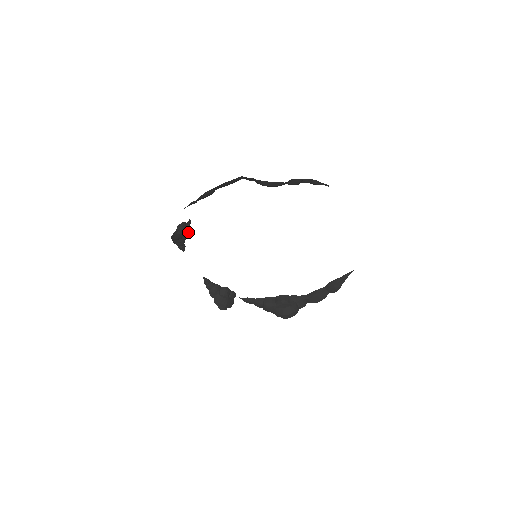
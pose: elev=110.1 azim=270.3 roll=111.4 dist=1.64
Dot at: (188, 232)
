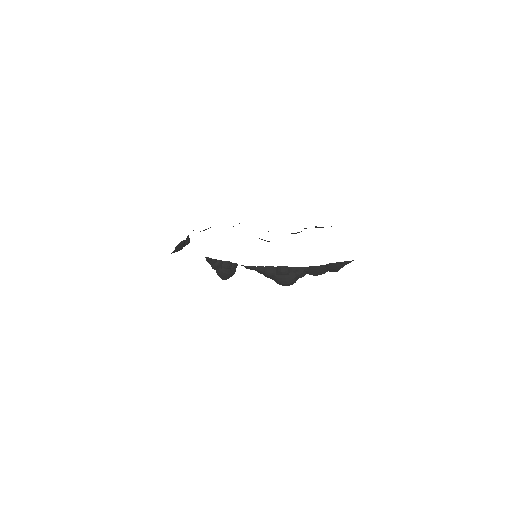
Dot at: (187, 244)
